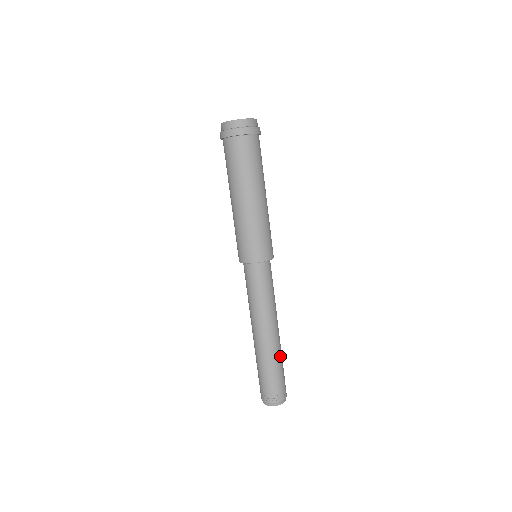
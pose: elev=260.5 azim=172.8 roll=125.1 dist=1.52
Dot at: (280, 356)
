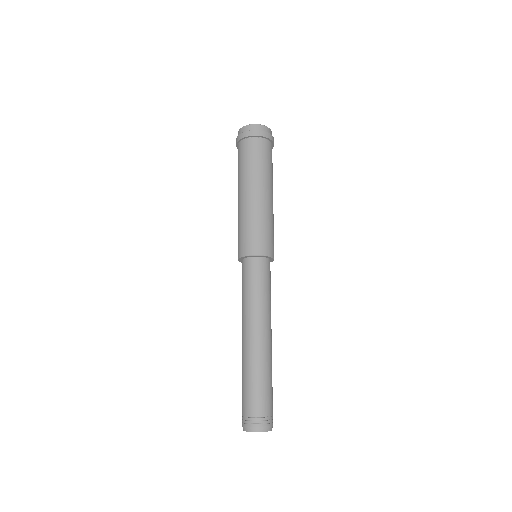
Dot at: occluded
